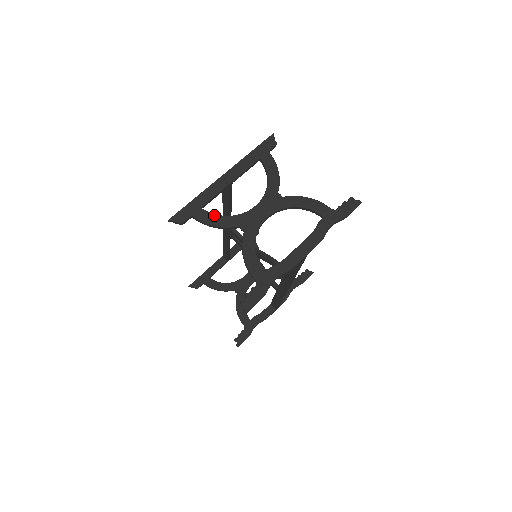
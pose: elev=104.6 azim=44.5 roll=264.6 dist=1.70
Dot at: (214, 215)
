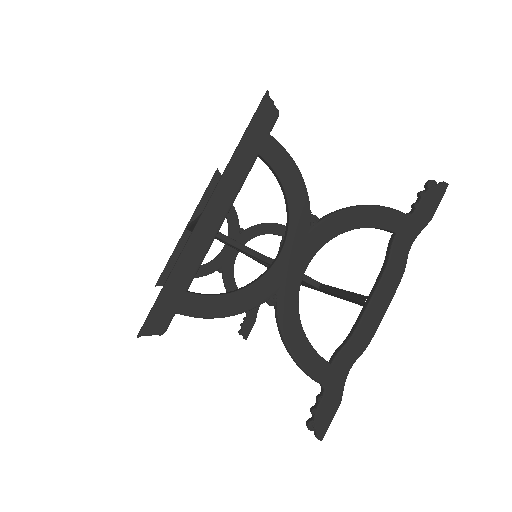
Dot at: (215, 297)
